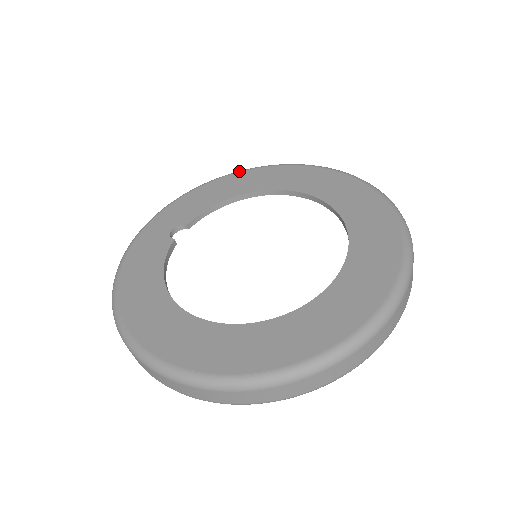
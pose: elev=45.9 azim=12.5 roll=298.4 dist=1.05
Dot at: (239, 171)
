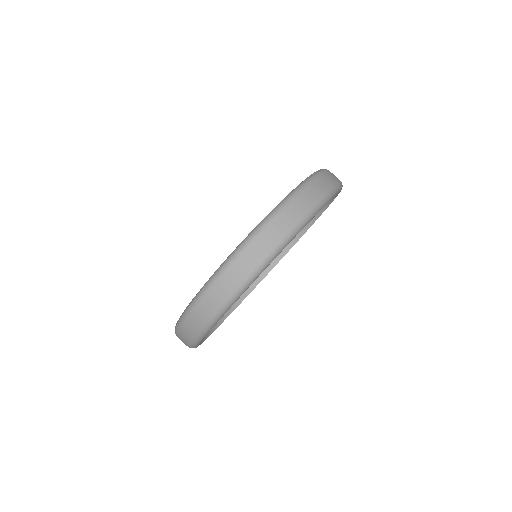
Dot at: occluded
